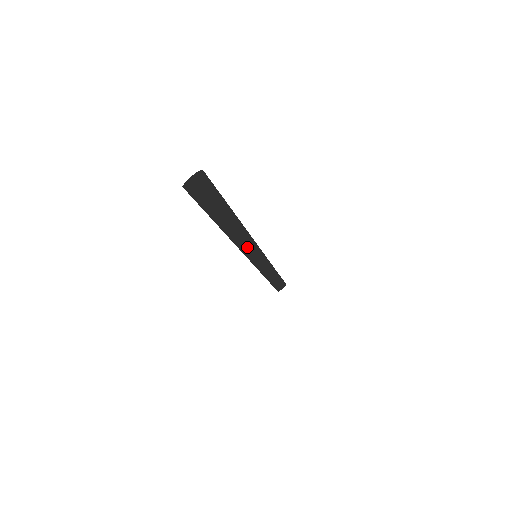
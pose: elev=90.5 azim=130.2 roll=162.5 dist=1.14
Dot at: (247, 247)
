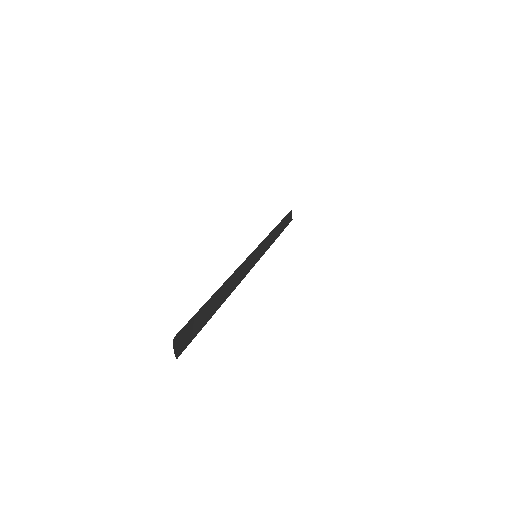
Dot at: (245, 269)
